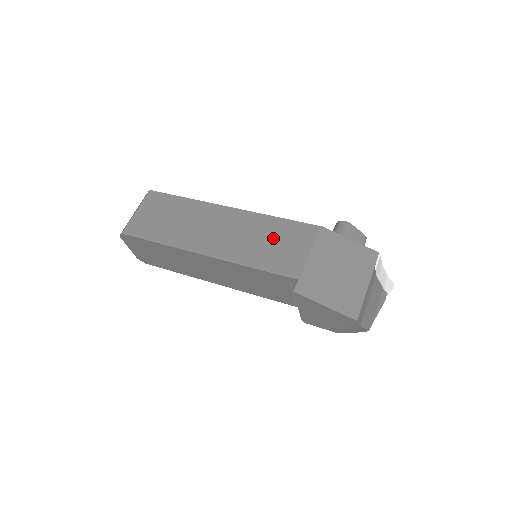
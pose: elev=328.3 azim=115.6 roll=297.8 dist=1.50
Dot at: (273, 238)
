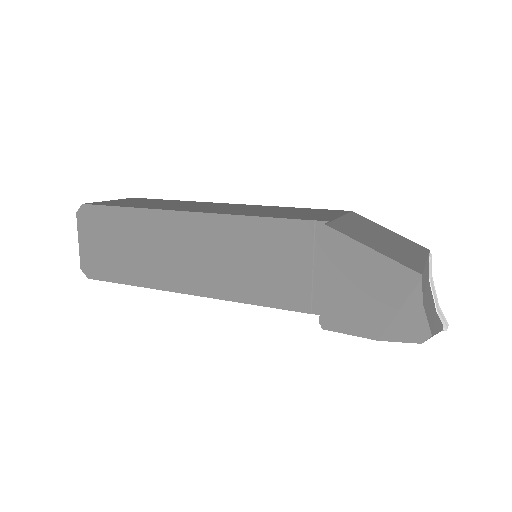
Dot at: (290, 211)
